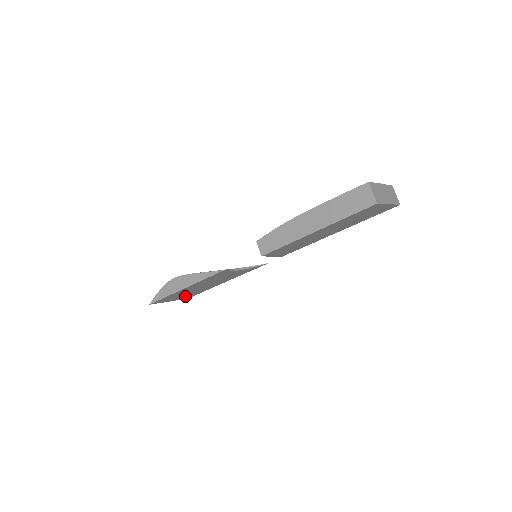
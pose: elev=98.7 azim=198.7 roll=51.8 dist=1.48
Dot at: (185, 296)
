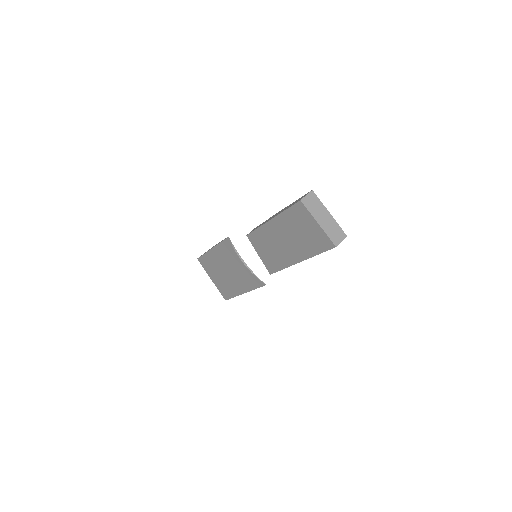
Dot at: (221, 285)
